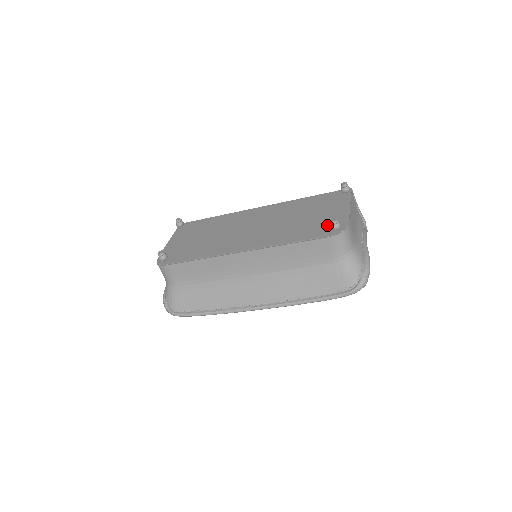
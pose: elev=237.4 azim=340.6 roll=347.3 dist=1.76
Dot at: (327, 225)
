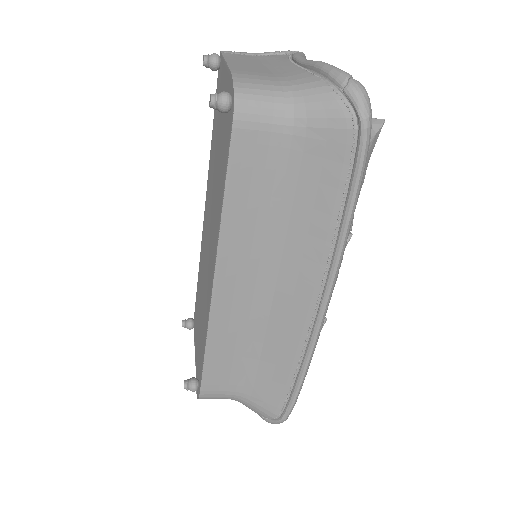
Dot at: (226, 118)
